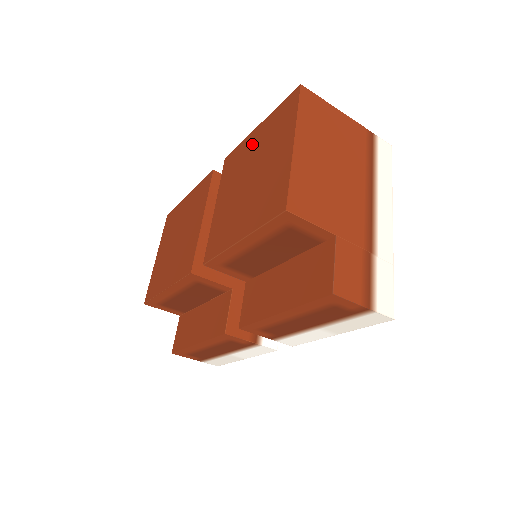
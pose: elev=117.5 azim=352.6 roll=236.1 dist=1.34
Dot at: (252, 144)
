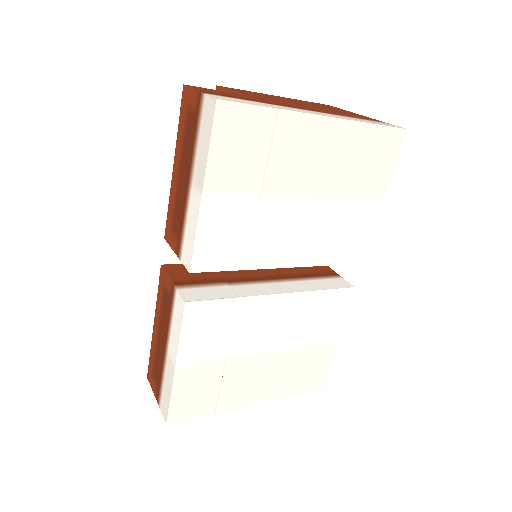
Dot at: occluded
